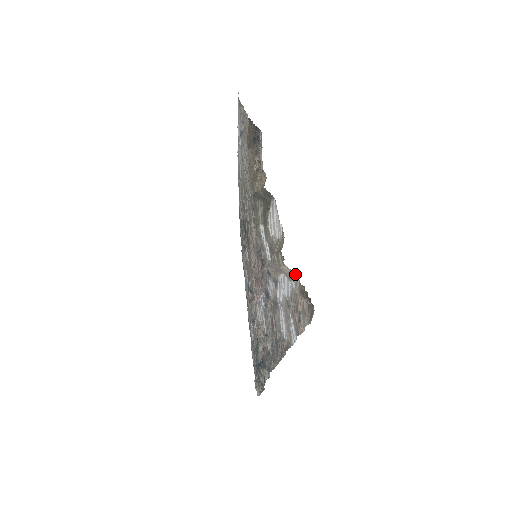
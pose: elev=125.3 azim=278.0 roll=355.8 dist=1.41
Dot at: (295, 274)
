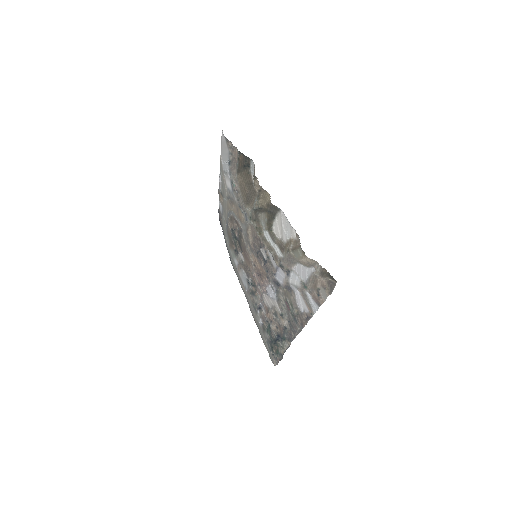
Dot at: (316, 262)
